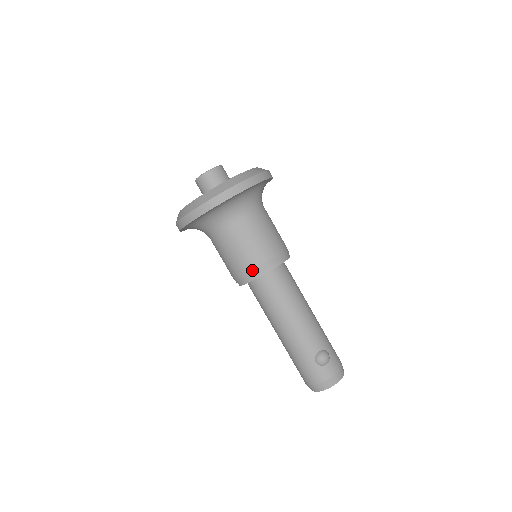
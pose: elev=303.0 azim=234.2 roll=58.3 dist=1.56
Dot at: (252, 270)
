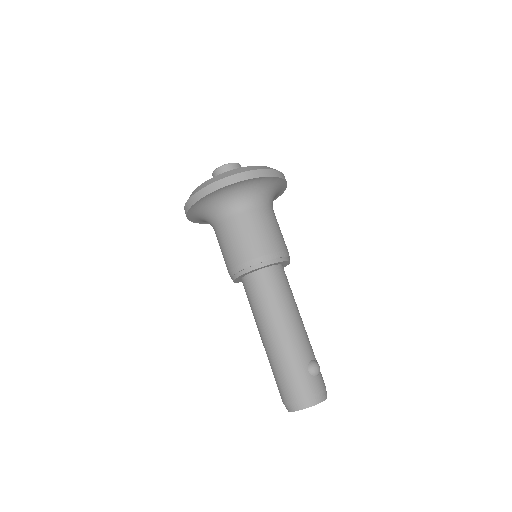
Dot at: (265, 255)
